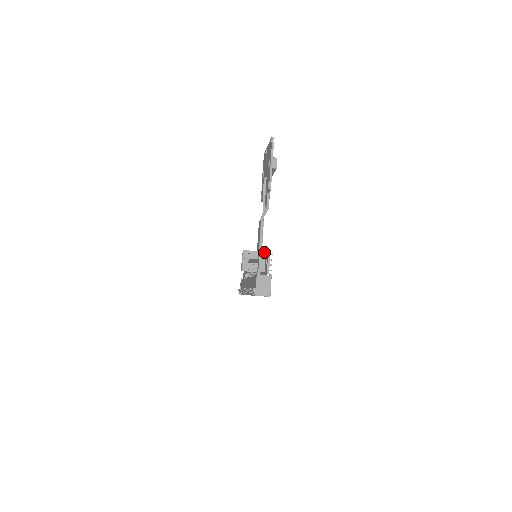
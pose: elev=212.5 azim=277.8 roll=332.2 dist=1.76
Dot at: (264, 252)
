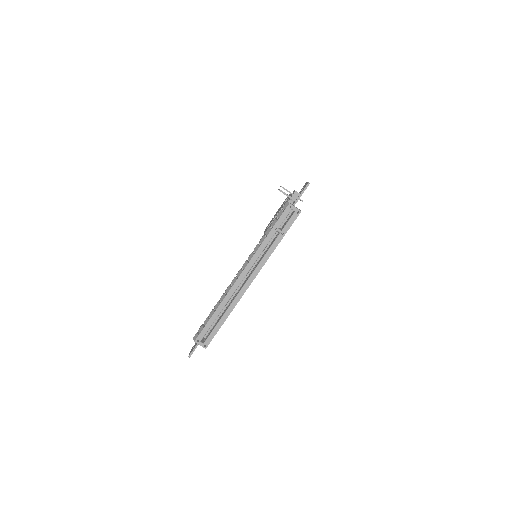
Dot at: occluded
